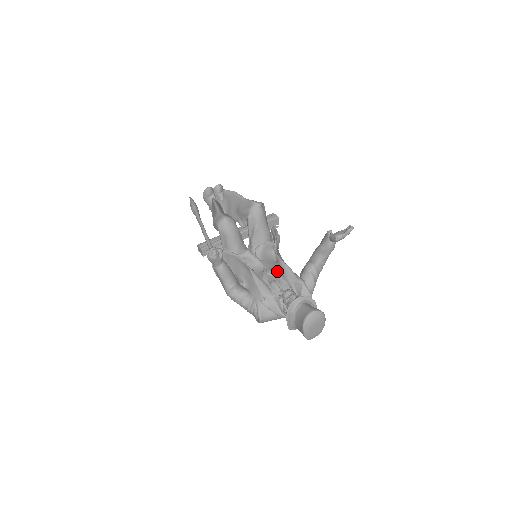
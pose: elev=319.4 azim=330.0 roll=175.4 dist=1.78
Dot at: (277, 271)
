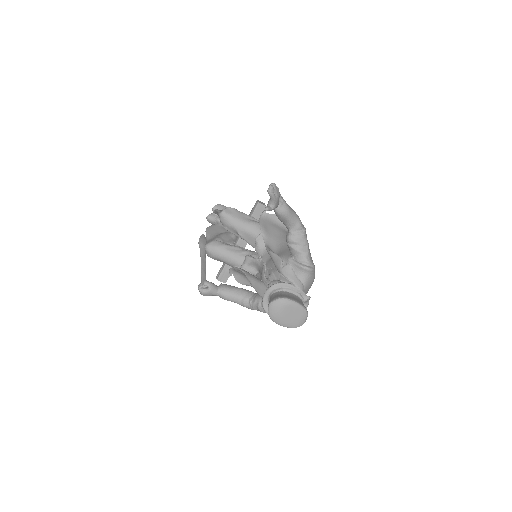
Dot at: (272, 261)
